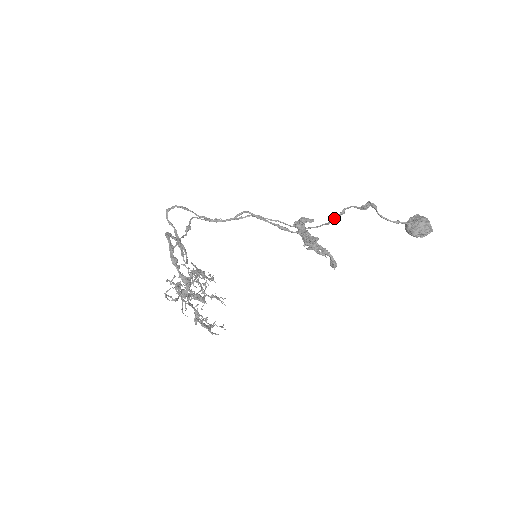
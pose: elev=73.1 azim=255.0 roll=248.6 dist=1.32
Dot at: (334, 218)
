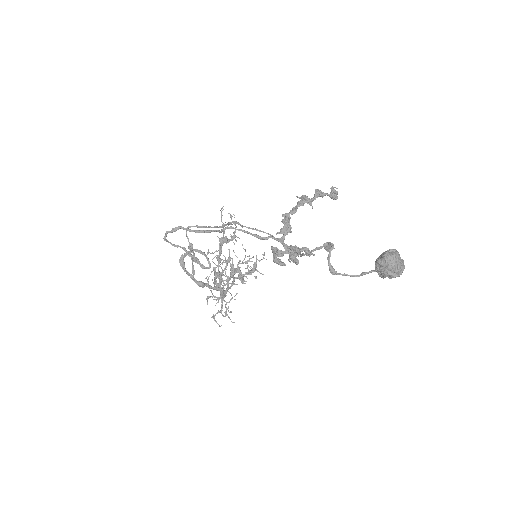
Dot at: (303, 255)
